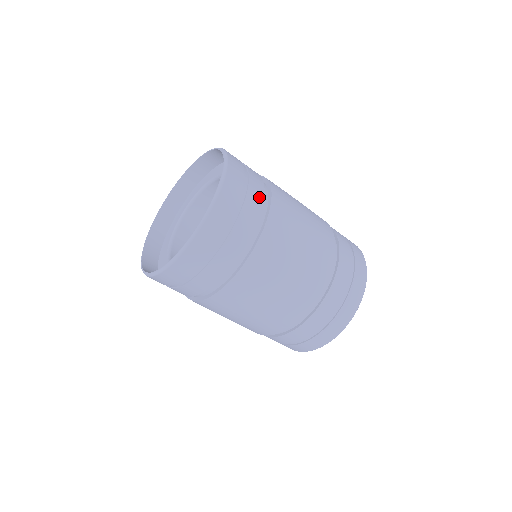
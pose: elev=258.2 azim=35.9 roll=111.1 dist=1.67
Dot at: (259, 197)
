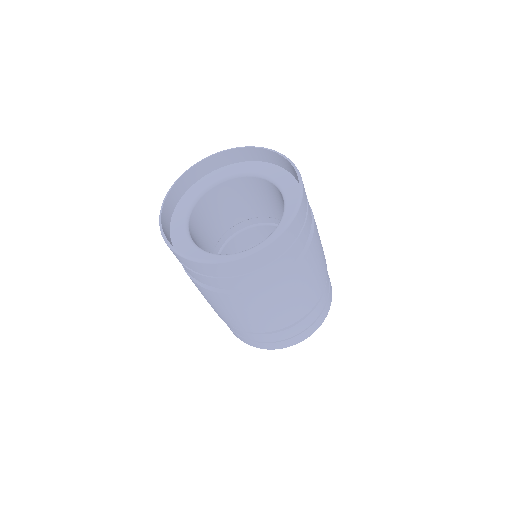
Dot at: (310, 225)
